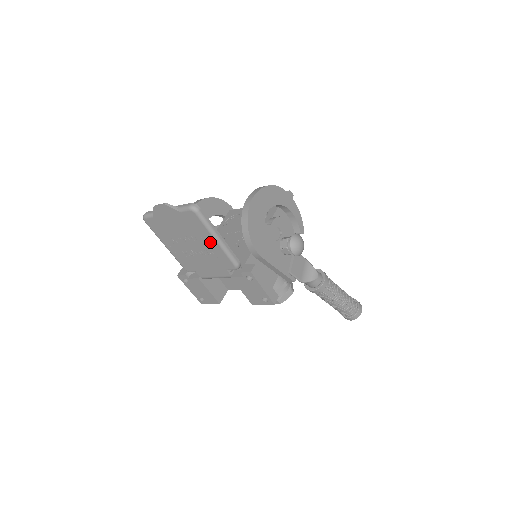
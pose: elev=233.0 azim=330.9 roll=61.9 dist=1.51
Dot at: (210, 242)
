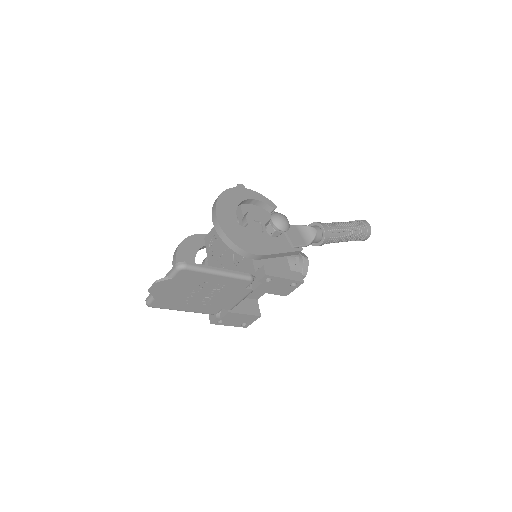
Dot at: (215, 280)
